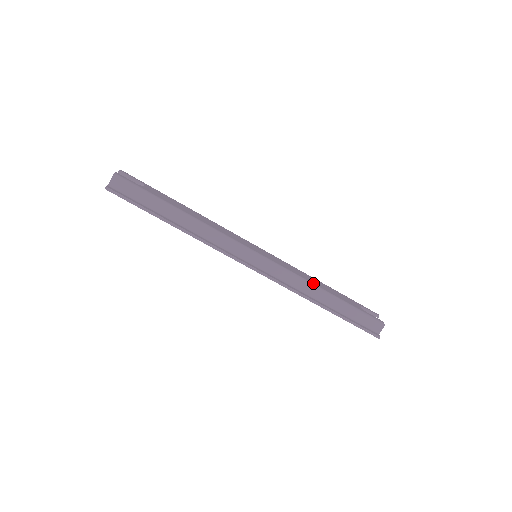
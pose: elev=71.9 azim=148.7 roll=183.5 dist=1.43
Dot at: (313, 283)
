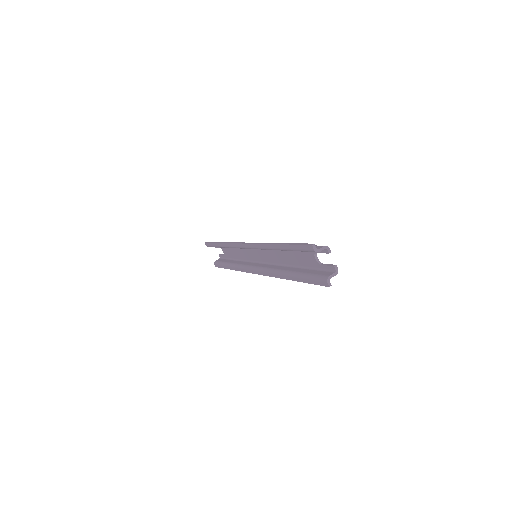
Dot at: occluded
